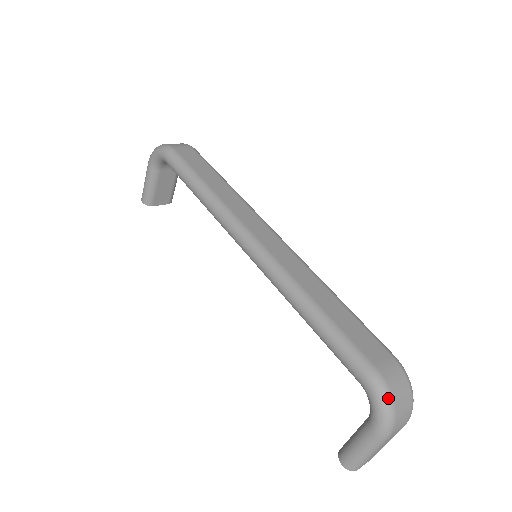
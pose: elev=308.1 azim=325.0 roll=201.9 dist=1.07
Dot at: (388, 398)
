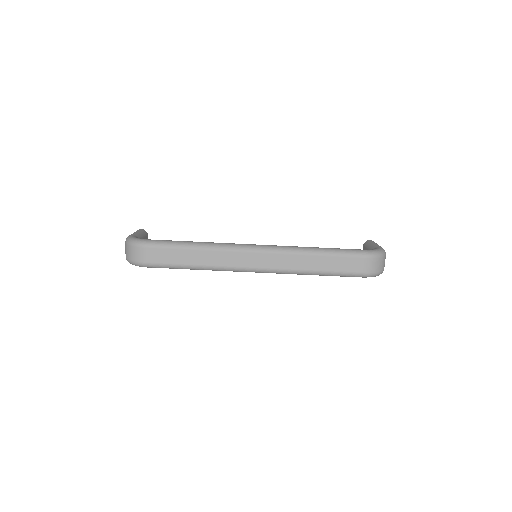
Dot at: (377, 275)
